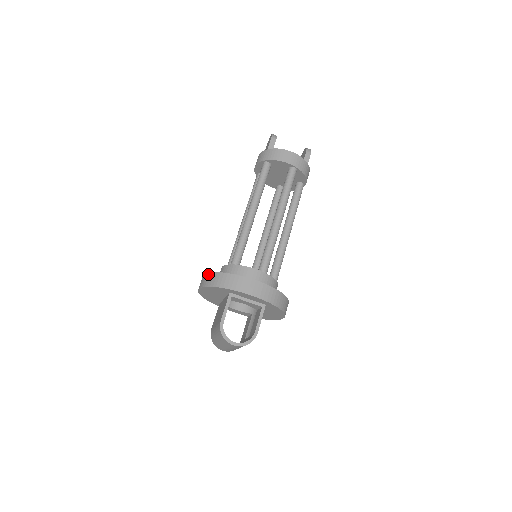
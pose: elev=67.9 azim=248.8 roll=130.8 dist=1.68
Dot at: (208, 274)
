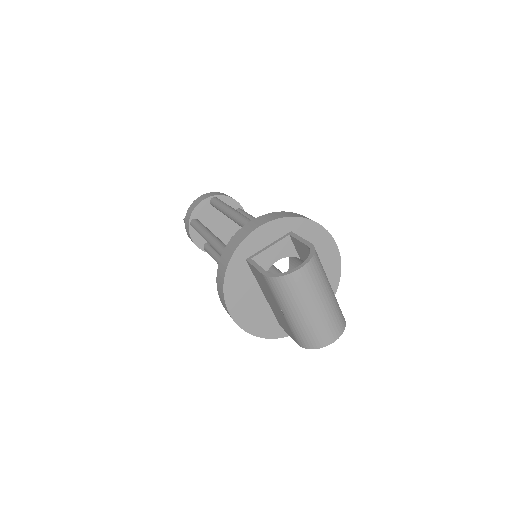
Dot at: (217, 286)
